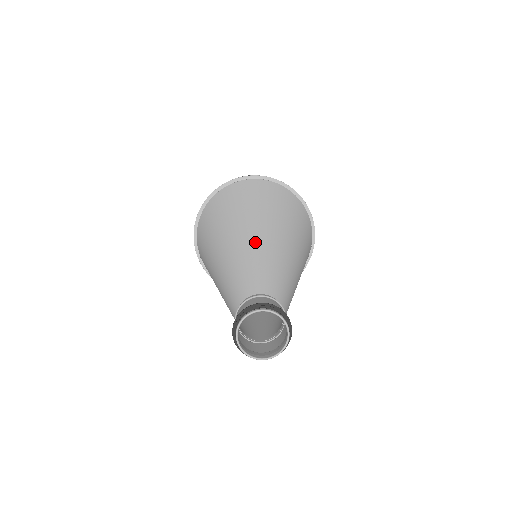
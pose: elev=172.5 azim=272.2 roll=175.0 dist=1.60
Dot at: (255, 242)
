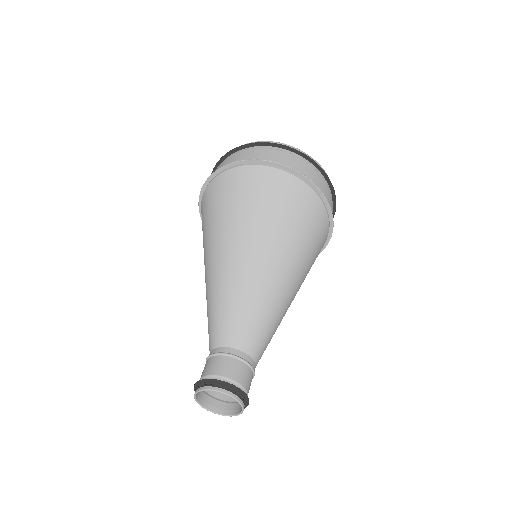
Dot at: (237, 273)
